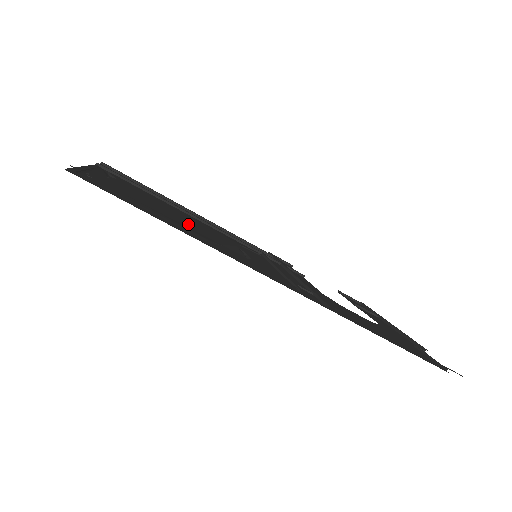
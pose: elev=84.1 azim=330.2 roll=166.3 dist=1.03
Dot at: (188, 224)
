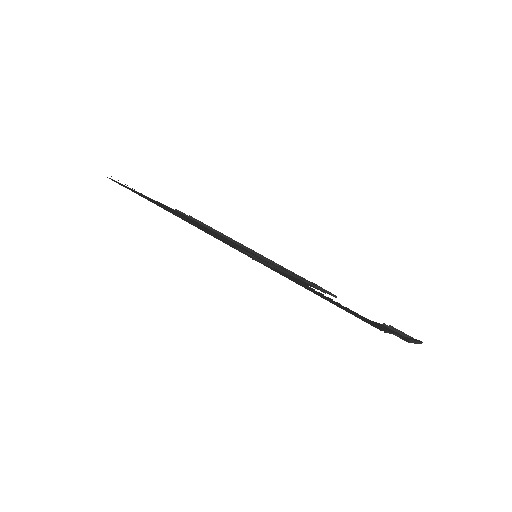
Dot at: occluded
